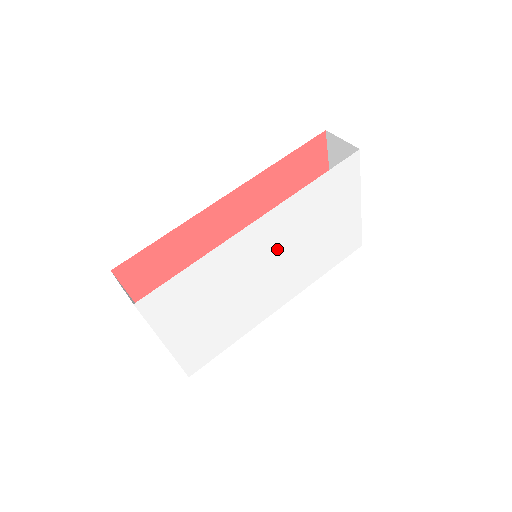
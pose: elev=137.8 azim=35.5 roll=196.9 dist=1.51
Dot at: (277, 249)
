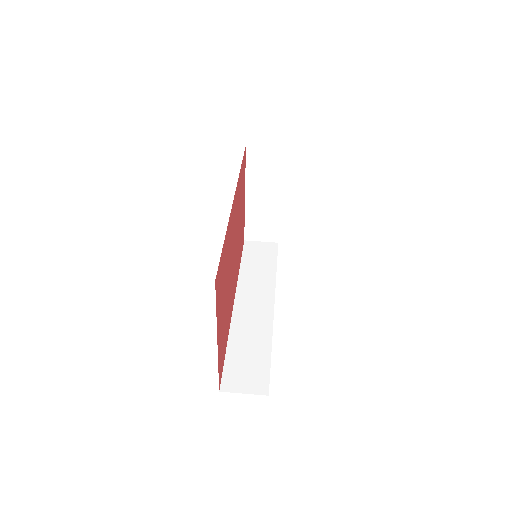
Dot at: occluded
